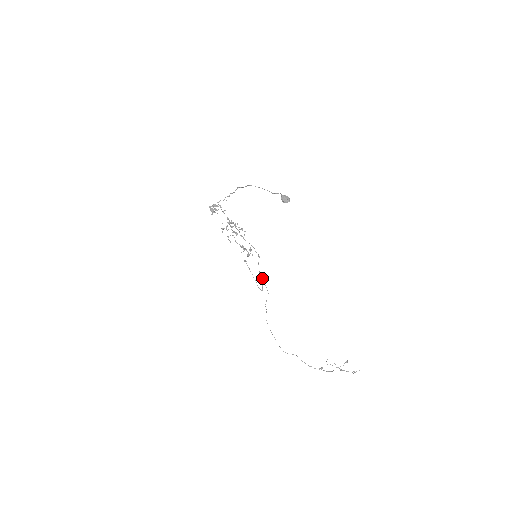
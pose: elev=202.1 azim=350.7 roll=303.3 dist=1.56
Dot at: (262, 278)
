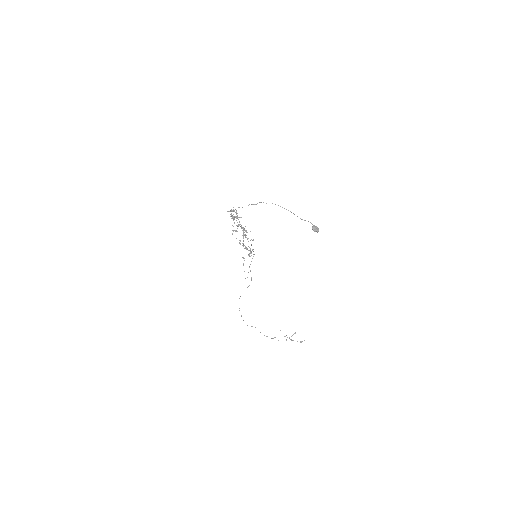
Dot at: (250, 271)
